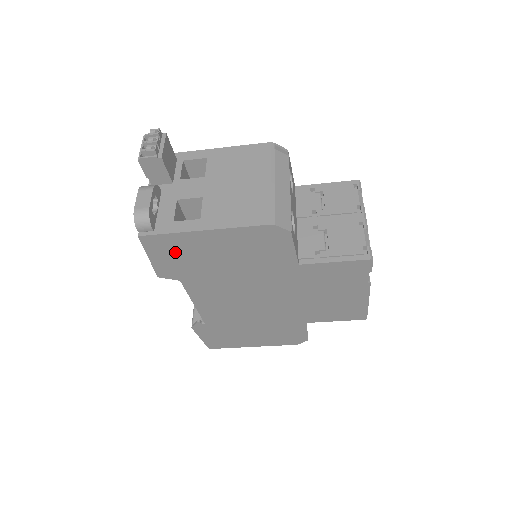
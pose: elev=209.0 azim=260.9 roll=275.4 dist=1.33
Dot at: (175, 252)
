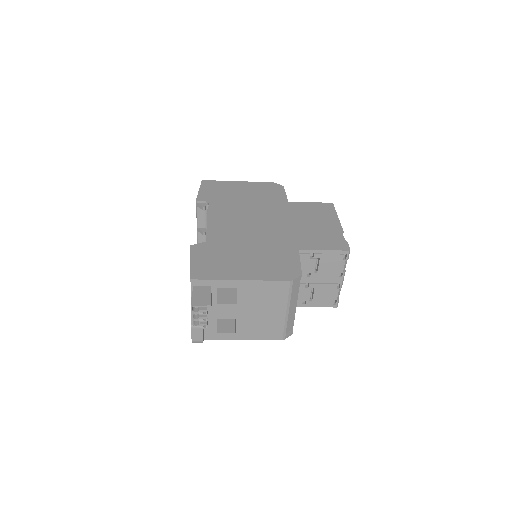
Dot at: occluded
